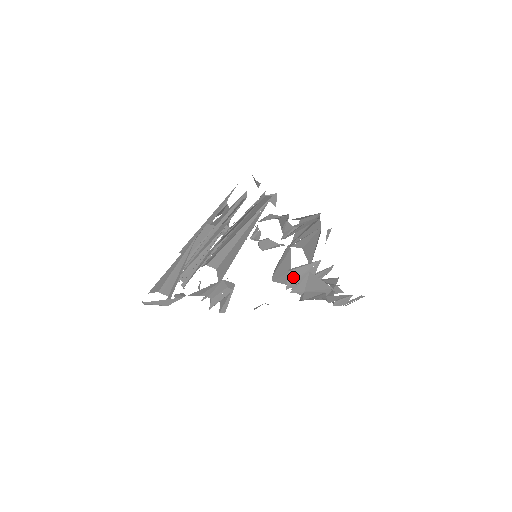
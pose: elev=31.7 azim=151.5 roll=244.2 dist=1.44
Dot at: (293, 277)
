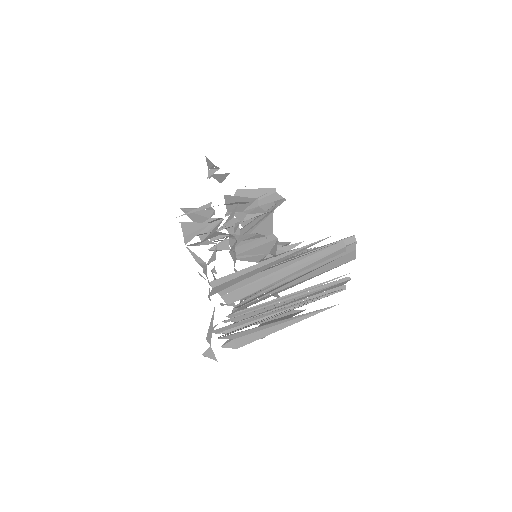
Dot at: occluded
